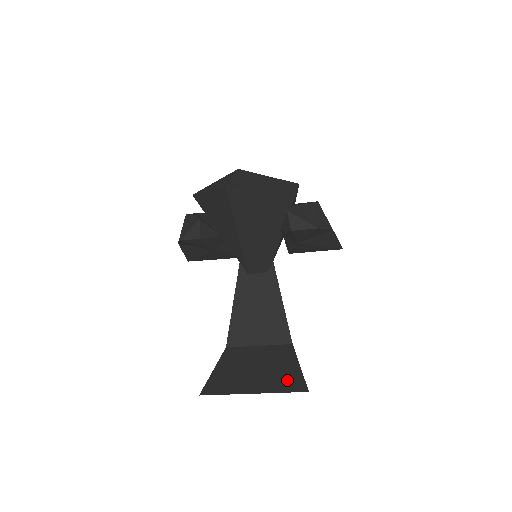
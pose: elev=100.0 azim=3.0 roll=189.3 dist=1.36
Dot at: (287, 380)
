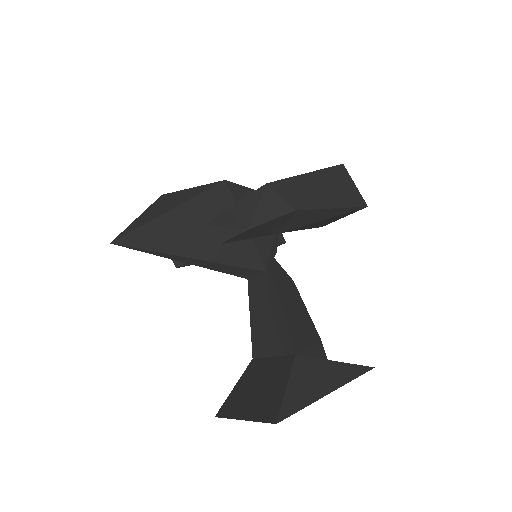
Dot at: (269, 405)
